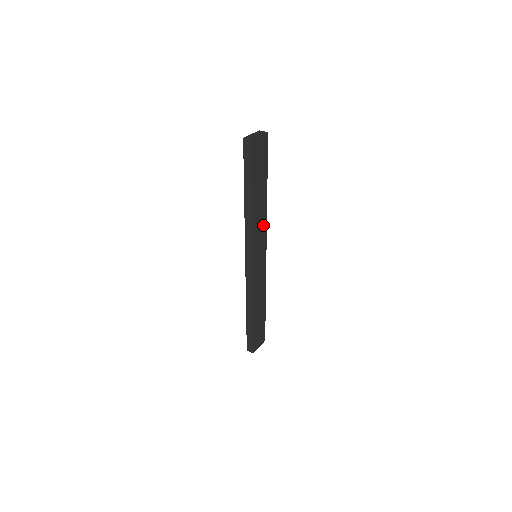
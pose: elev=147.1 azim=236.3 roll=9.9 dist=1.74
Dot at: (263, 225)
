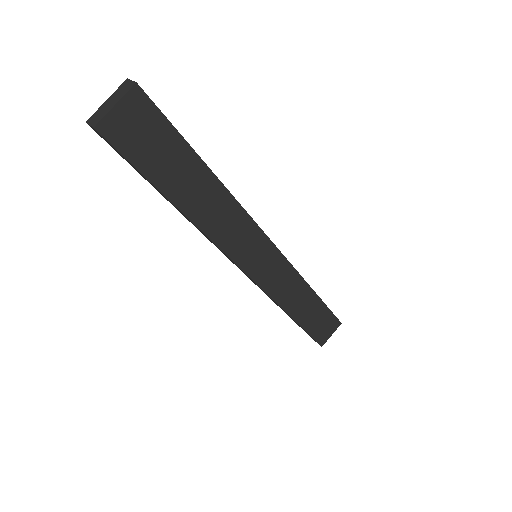
Dot at: (239, 220)
